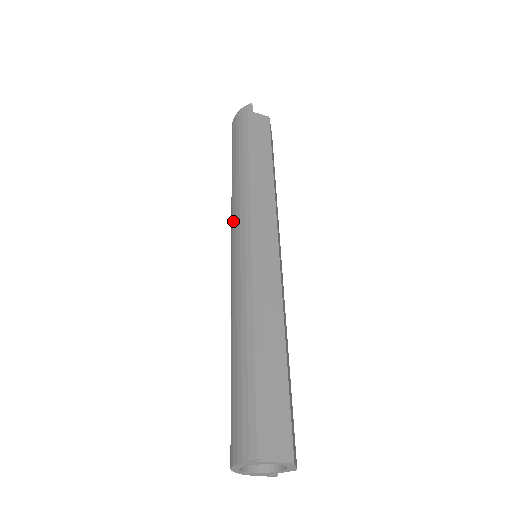
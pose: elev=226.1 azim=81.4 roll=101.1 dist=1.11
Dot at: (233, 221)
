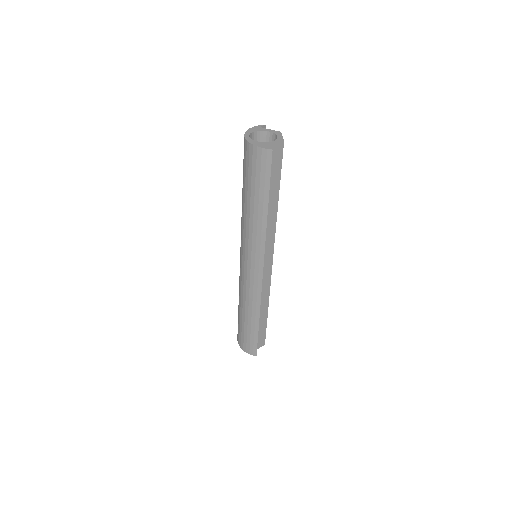
Dot at: (245, 248)
